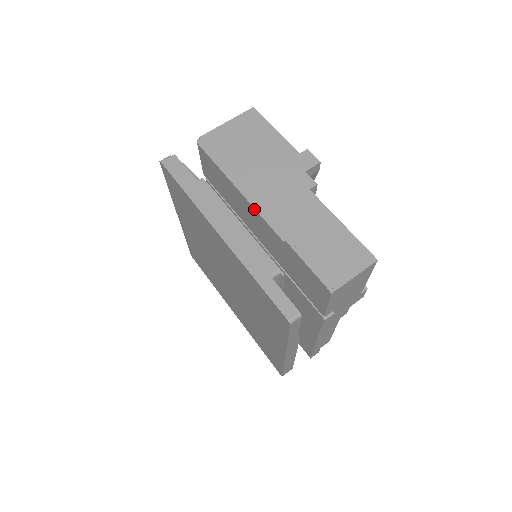
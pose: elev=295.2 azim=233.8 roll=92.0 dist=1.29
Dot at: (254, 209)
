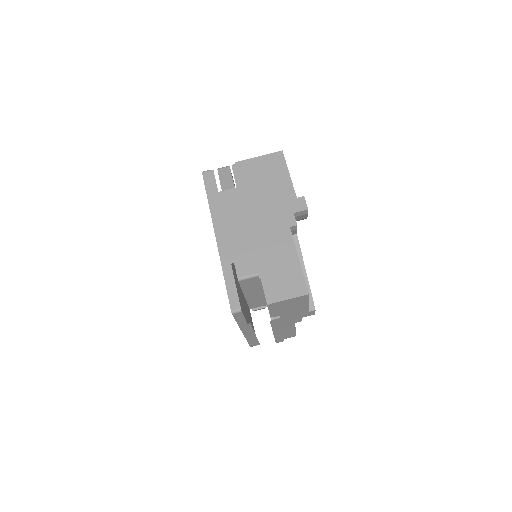
Dot at: occluded
